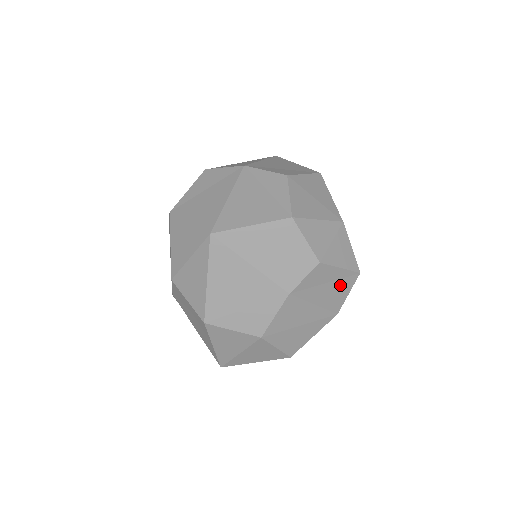
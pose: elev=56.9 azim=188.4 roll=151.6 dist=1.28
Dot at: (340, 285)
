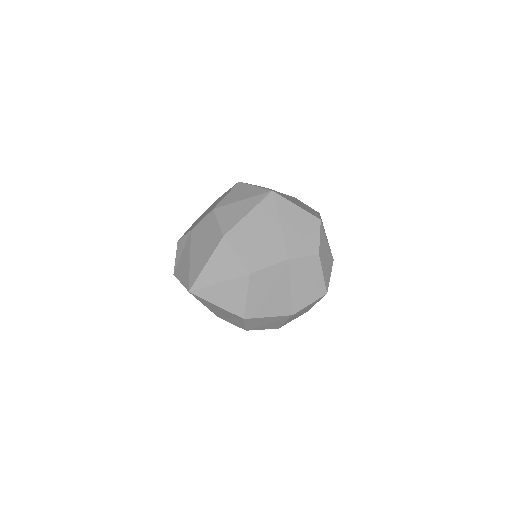
Dot at: (312, 289)
